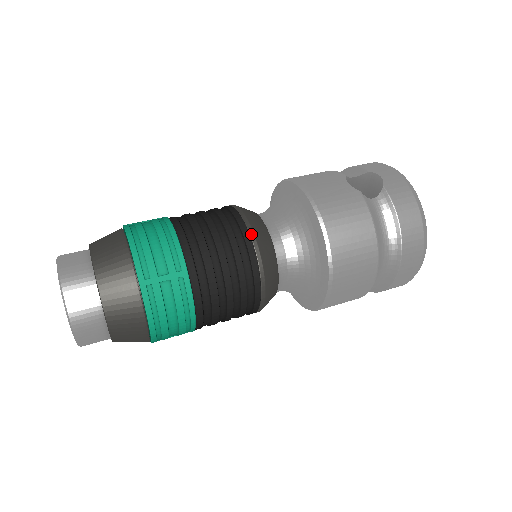
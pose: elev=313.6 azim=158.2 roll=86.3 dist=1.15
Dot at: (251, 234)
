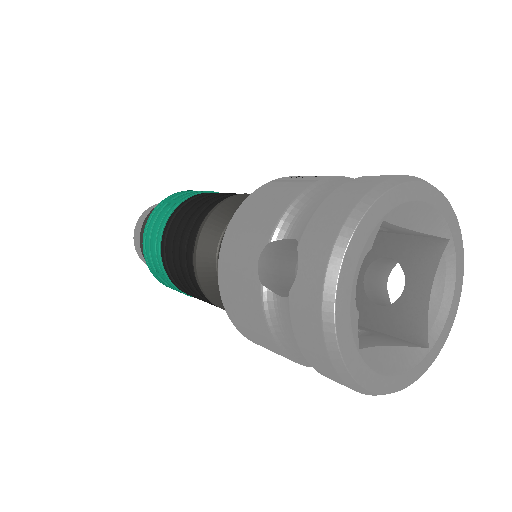
Dot at: (194, 269)
